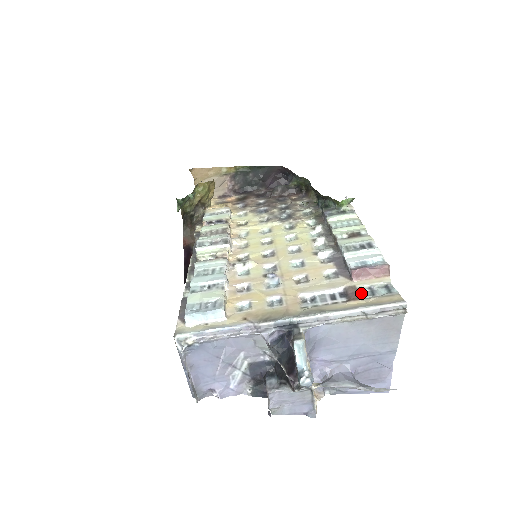
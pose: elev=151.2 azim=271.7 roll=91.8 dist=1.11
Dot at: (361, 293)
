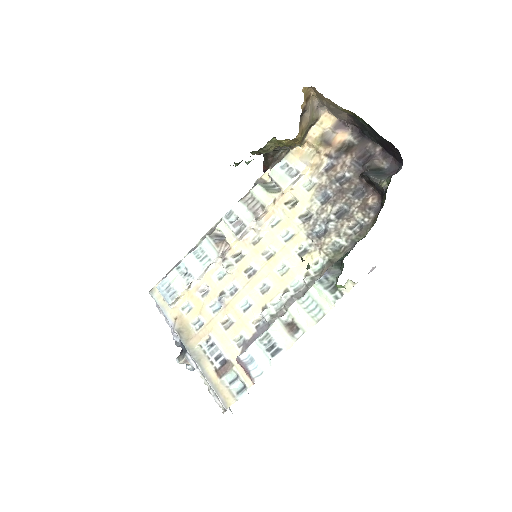
Dot at: (231, 373)
